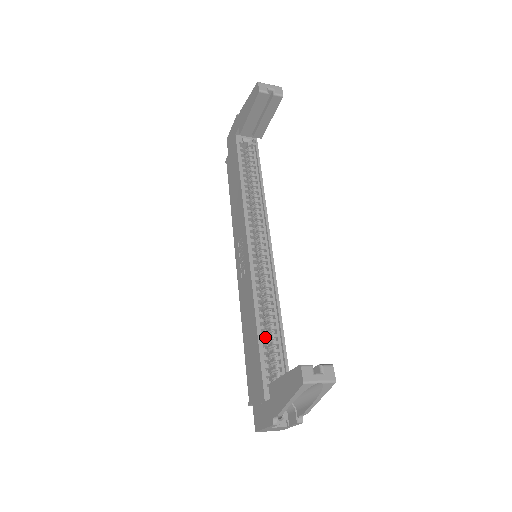
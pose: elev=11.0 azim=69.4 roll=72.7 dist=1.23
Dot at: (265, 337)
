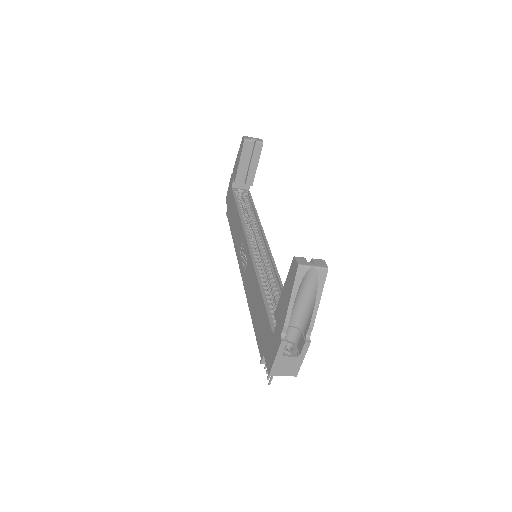
Dot at: (269, 298)
